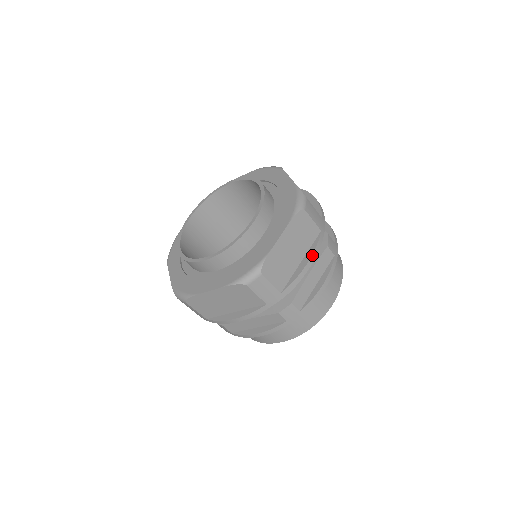
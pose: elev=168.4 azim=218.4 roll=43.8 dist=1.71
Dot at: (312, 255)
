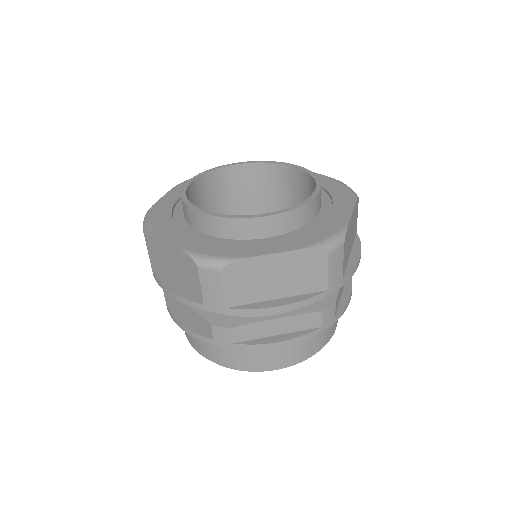
Dot at: occluded
